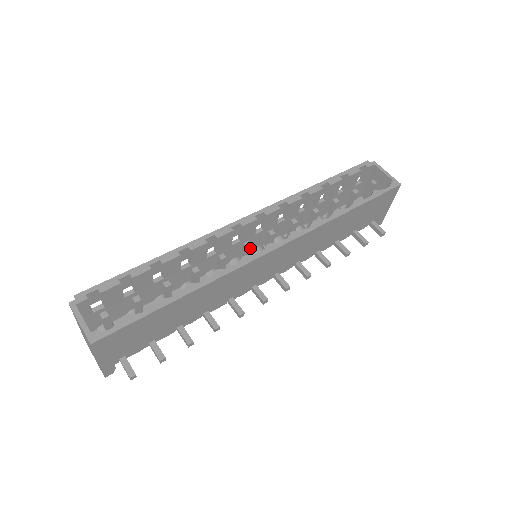
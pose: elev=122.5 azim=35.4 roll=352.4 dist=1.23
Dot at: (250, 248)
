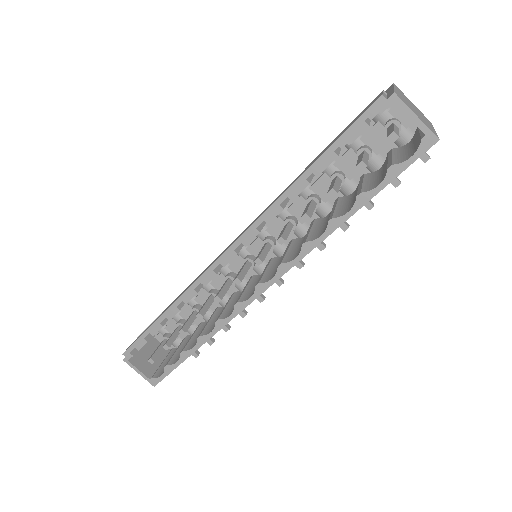
Dot at: occluded
